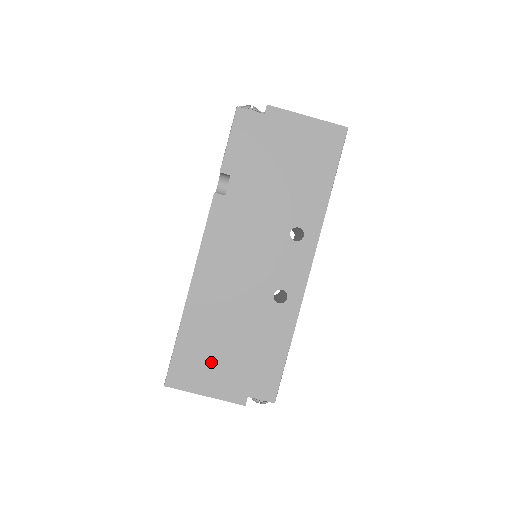
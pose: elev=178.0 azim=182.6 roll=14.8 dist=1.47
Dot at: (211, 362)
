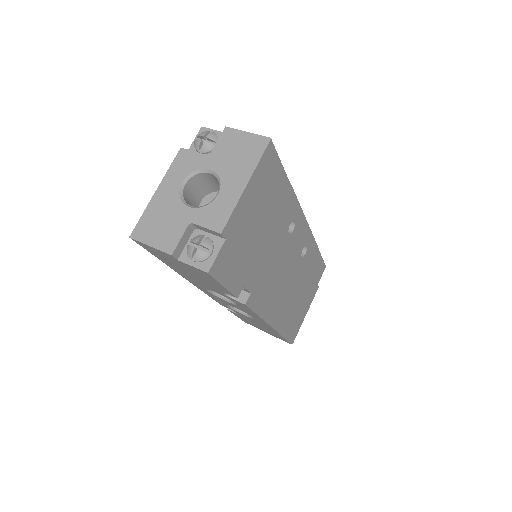
Dot at: (300, 311)
